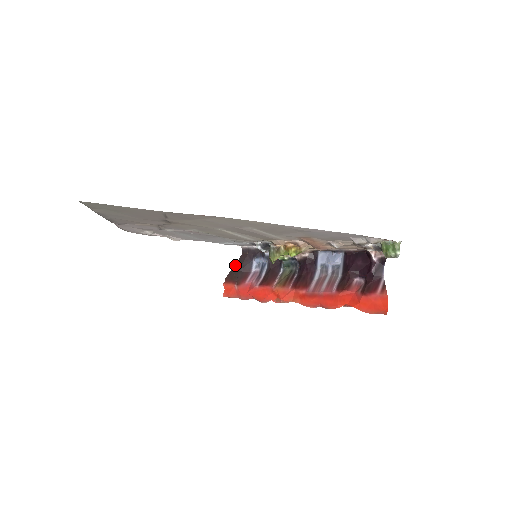
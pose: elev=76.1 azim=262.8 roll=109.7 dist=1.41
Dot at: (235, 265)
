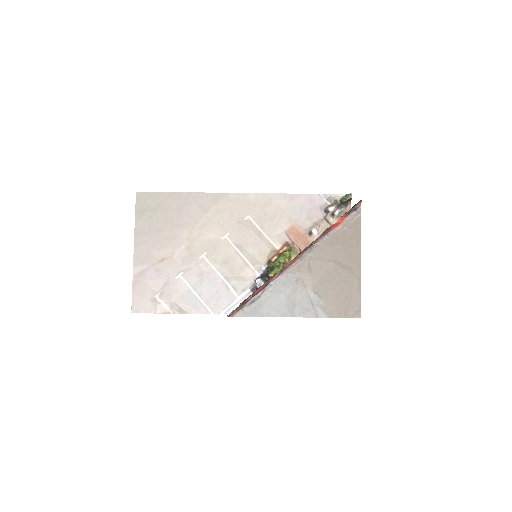
Dot at: occluded
